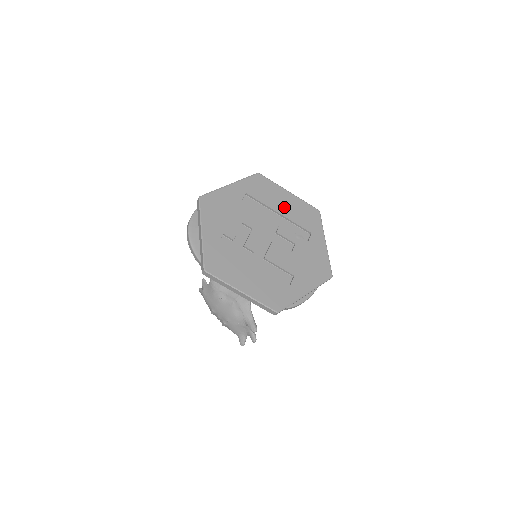
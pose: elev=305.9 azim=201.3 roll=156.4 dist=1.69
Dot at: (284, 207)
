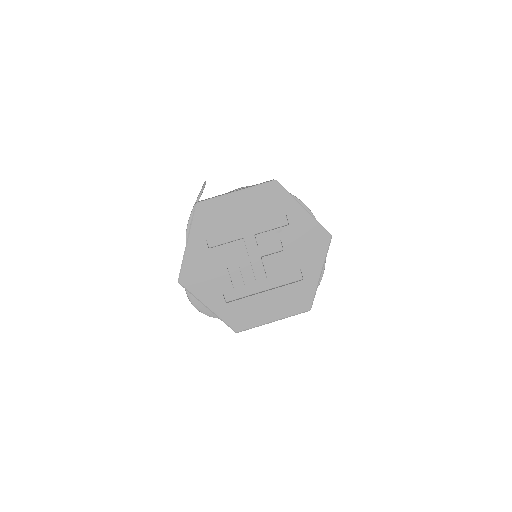
Dot at: (245, 214)
